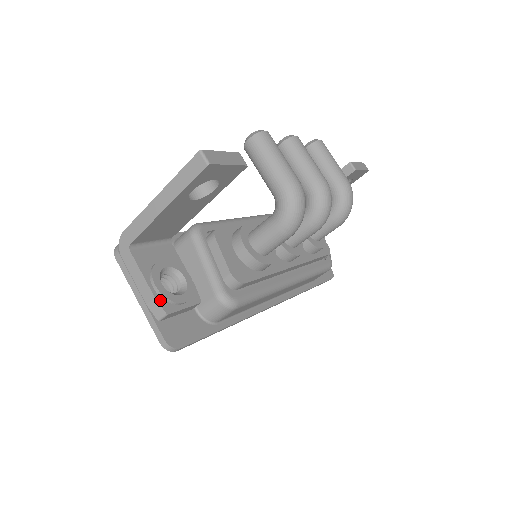
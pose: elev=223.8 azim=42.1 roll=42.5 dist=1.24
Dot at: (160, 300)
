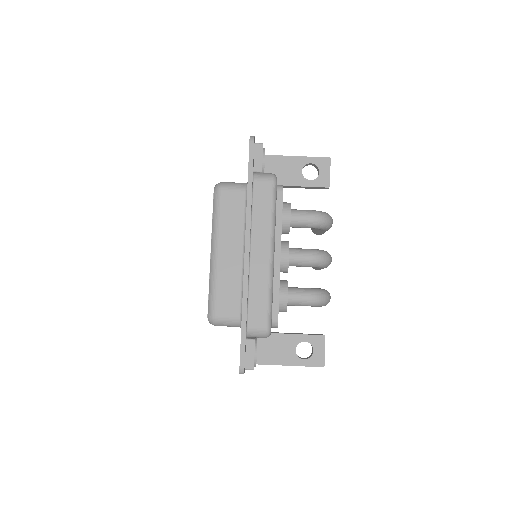
Dot at: occluded
